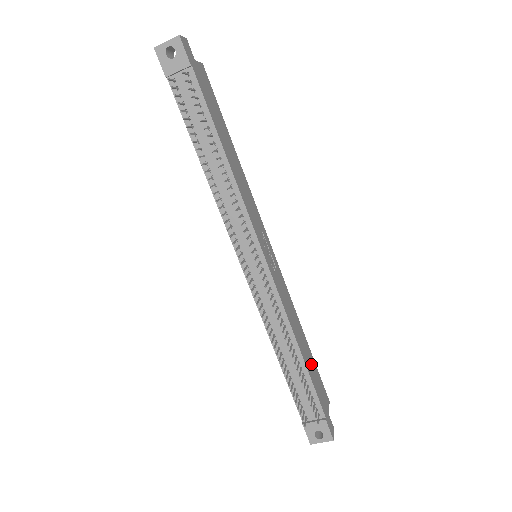
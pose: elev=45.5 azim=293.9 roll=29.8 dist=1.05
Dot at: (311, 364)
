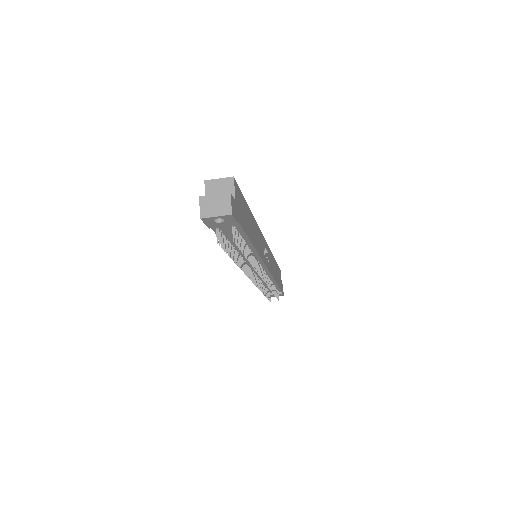
Dot at: (277, 273)
